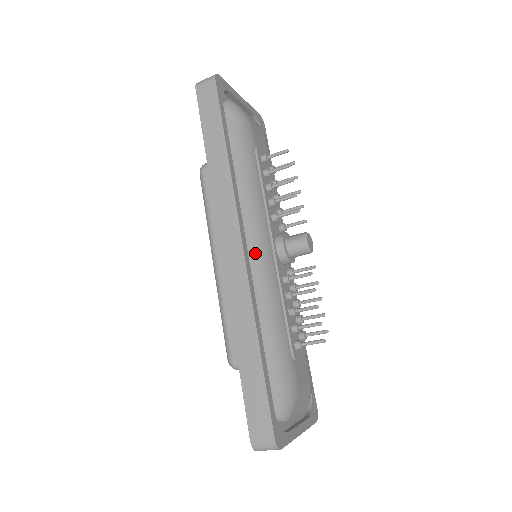
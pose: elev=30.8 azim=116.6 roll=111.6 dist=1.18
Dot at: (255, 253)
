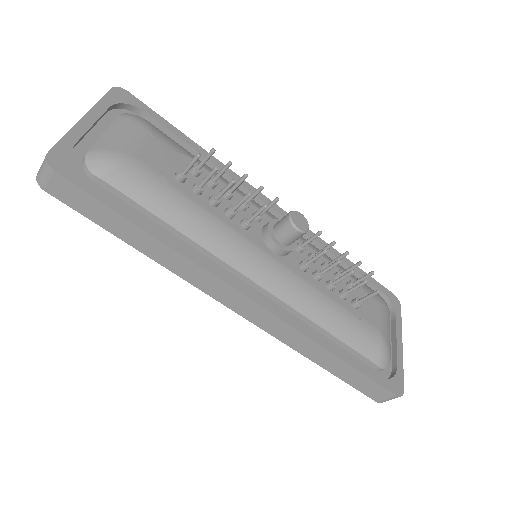
Dot at: (264, 285)
